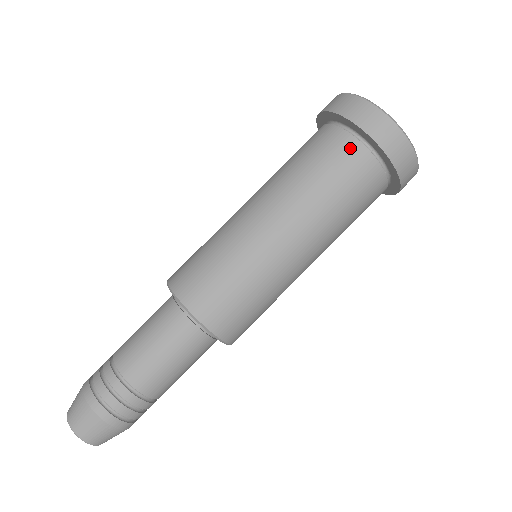
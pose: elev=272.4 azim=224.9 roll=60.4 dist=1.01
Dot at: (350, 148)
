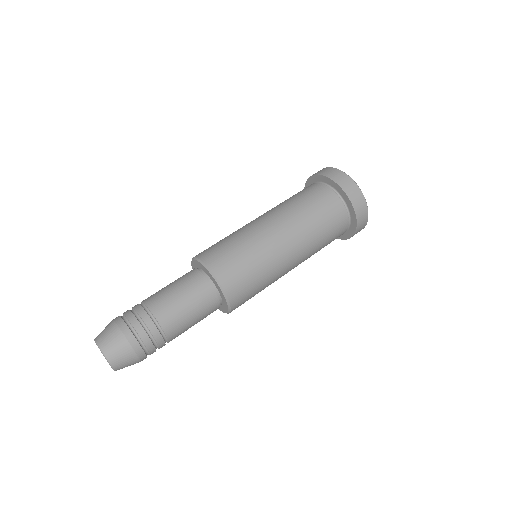
Dot at: occluded
